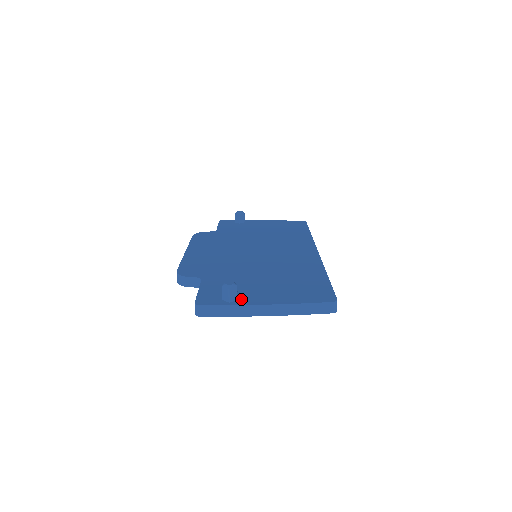
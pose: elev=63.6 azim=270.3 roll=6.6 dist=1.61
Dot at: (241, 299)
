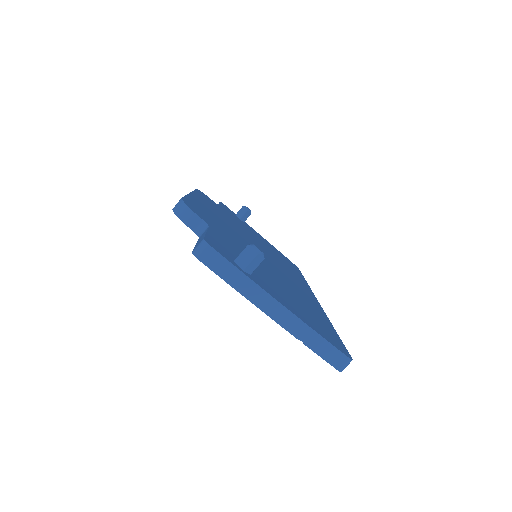
Dot at: (255, 277)
